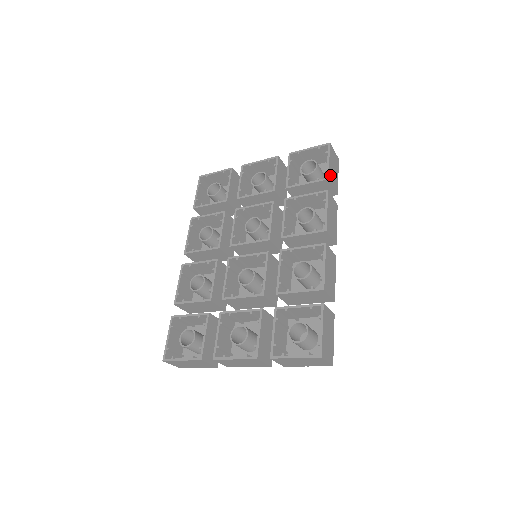
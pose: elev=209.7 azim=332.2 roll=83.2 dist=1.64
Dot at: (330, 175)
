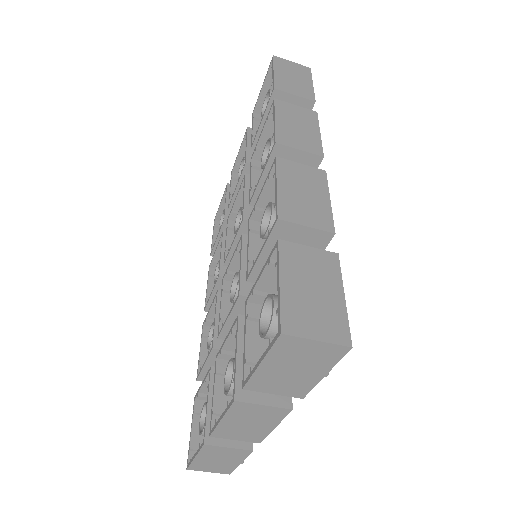
Dot at: (280, 84)
